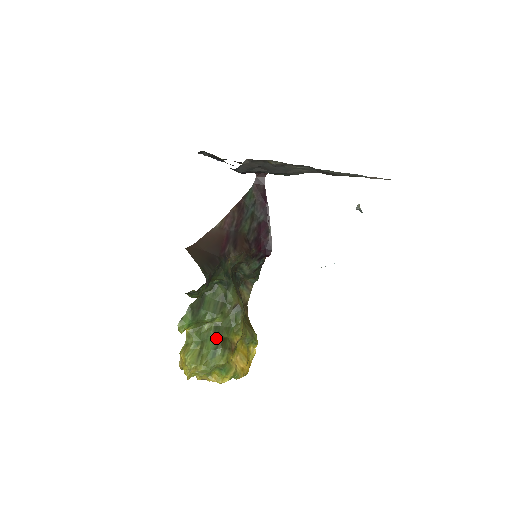
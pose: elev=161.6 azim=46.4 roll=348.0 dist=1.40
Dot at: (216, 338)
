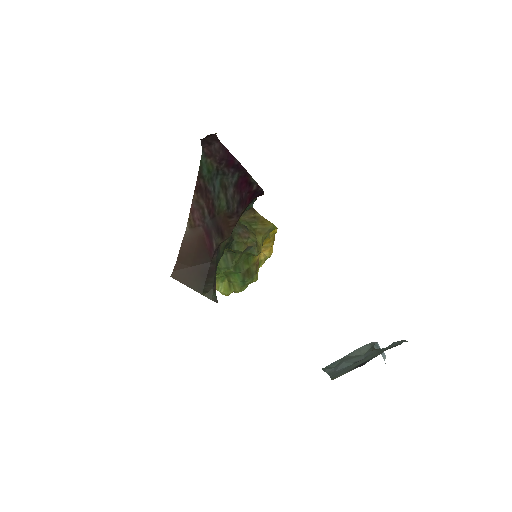
Dot at: (239, 273)
